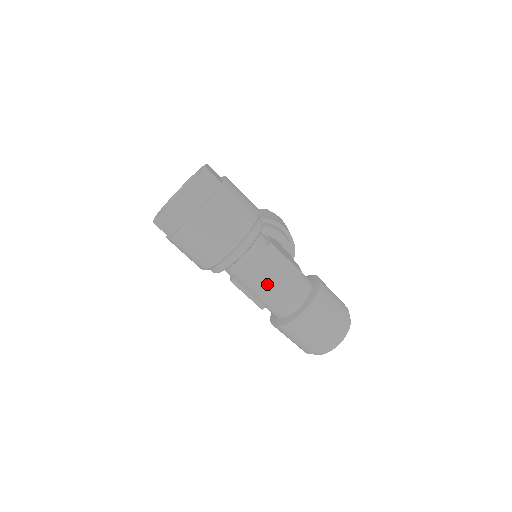
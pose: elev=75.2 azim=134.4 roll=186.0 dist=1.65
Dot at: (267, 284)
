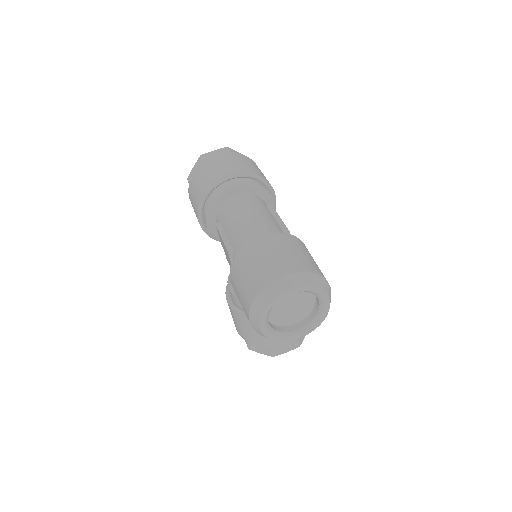
Dot at: (246, 216)
